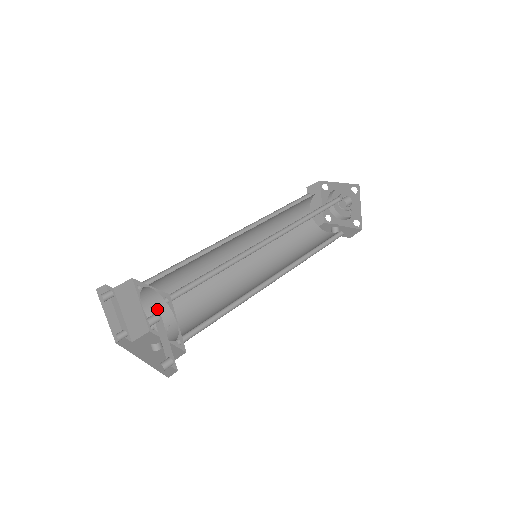
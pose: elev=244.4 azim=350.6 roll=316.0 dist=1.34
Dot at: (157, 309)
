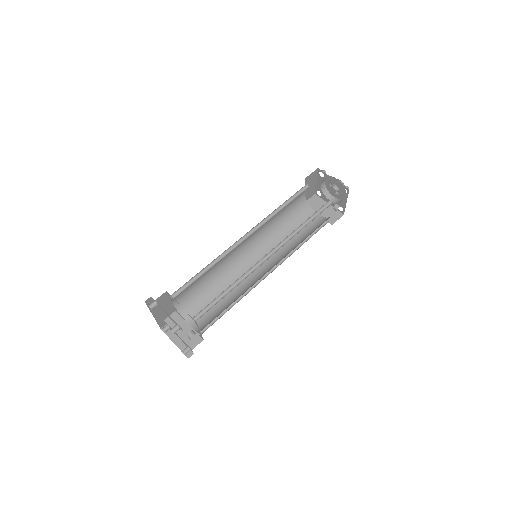
Dot at: (201, 323)
